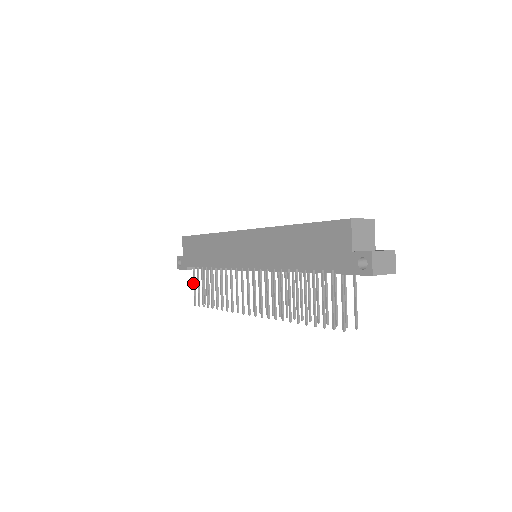
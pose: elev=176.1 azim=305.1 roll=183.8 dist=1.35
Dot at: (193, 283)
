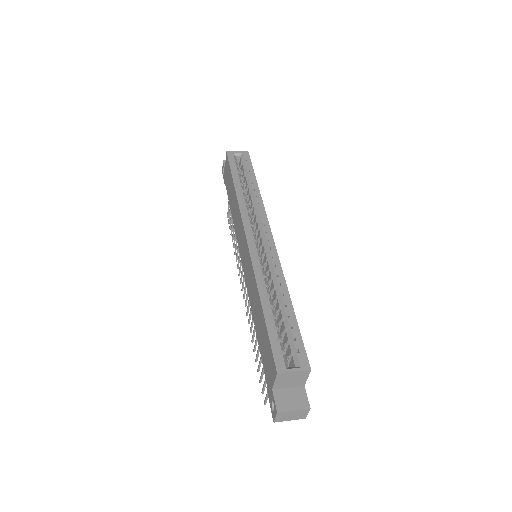
Dot at: occluded
